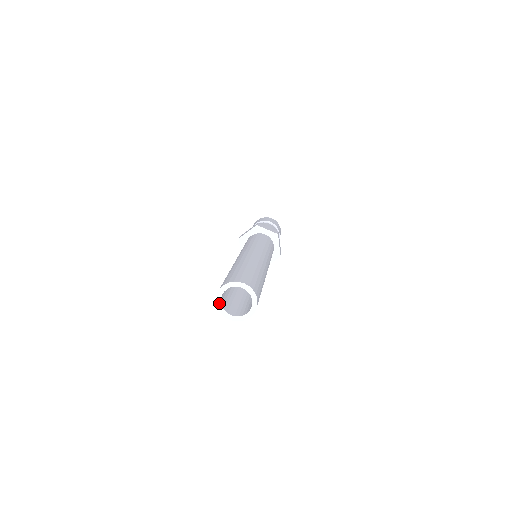
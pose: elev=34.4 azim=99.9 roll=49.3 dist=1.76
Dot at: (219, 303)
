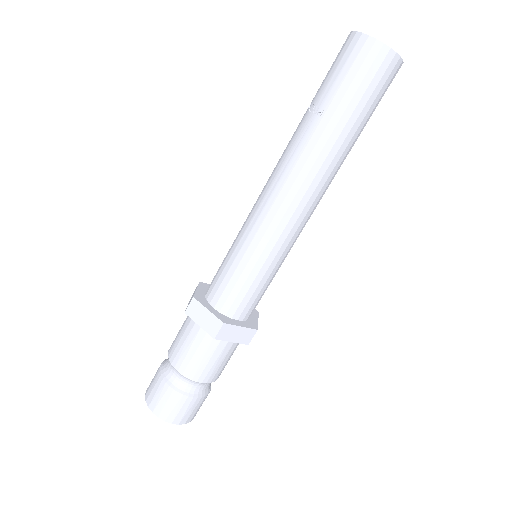
Dot at: occluded
